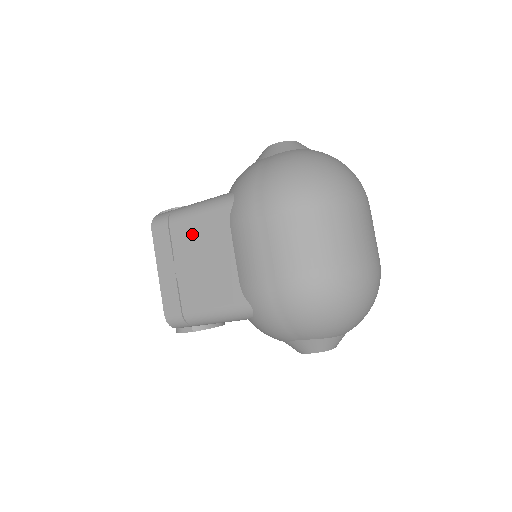
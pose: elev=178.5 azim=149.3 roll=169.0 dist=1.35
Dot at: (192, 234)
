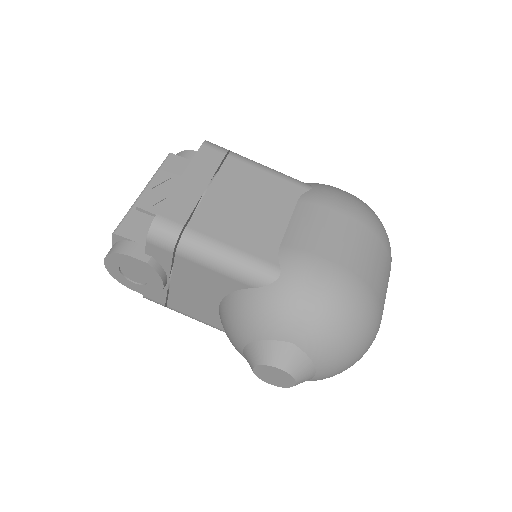
Dot at: (250, 179)
